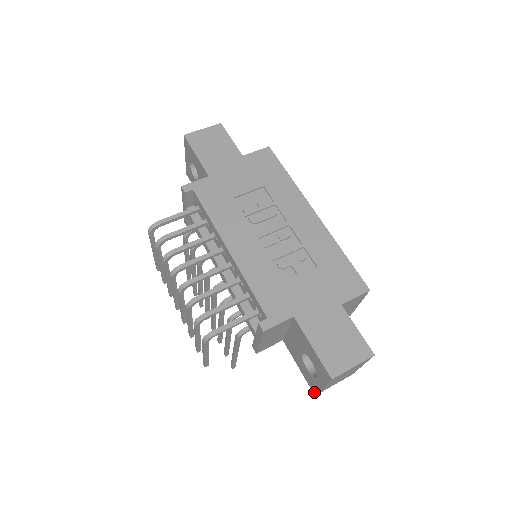
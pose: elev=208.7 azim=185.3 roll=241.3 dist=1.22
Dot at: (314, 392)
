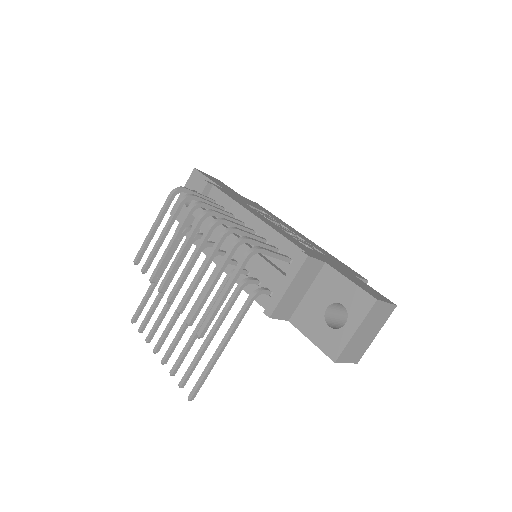
Dot at: (335, 356)
